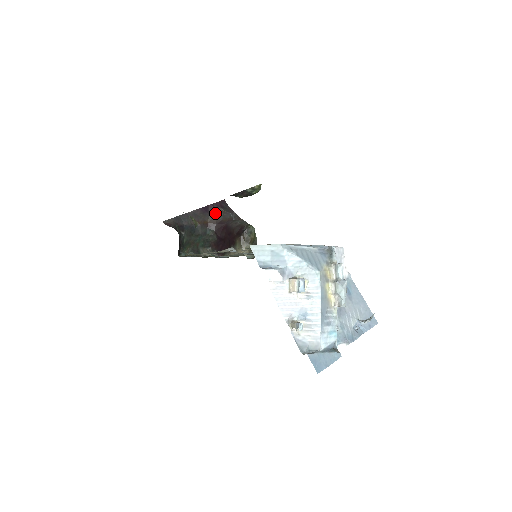
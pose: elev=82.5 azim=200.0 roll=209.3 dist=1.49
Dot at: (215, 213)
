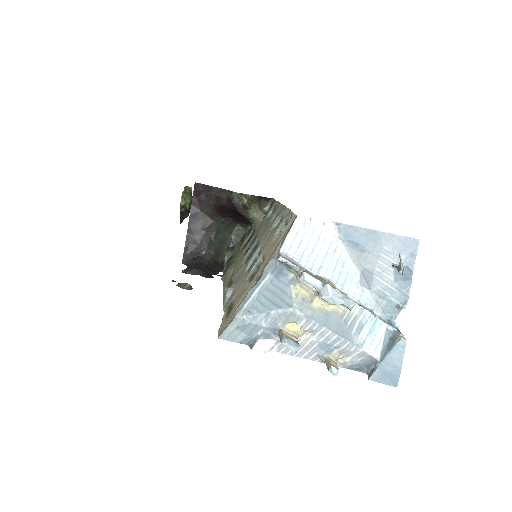
Dot at: (203, 204)
